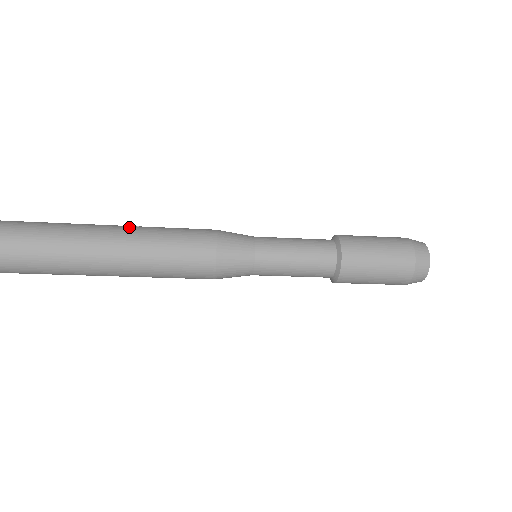
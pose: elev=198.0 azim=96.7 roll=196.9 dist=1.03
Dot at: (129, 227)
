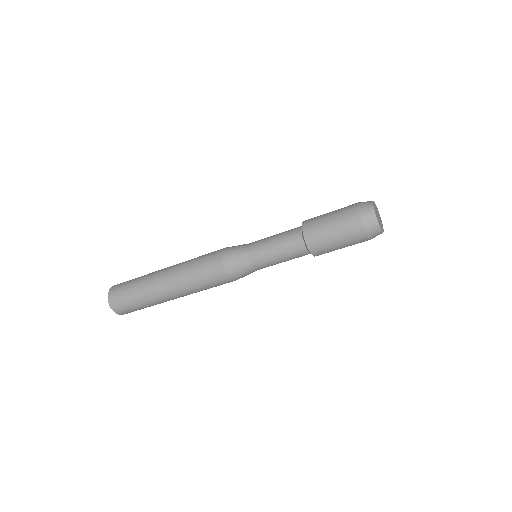
Dot at: occluded
